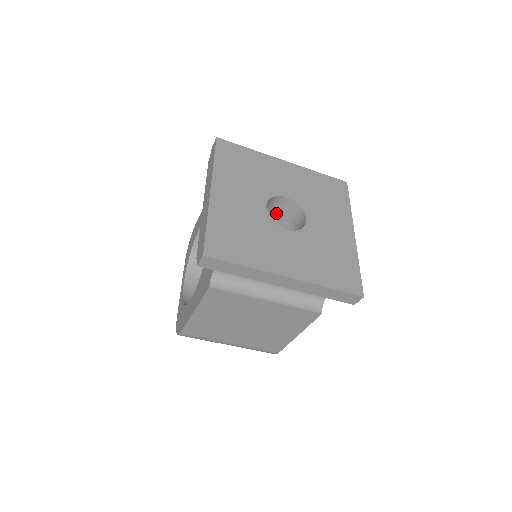
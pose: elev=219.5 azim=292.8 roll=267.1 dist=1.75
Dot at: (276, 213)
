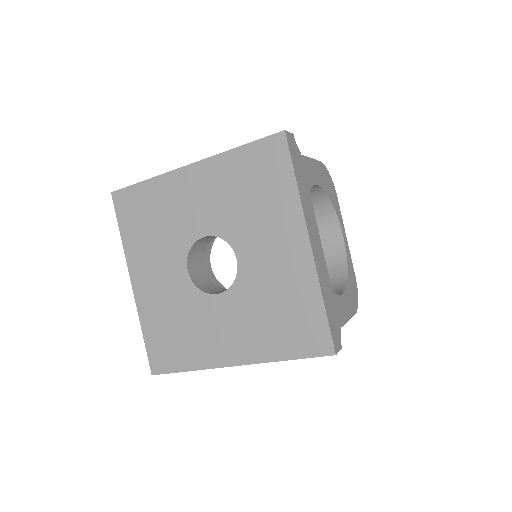
Dot at: occluded
